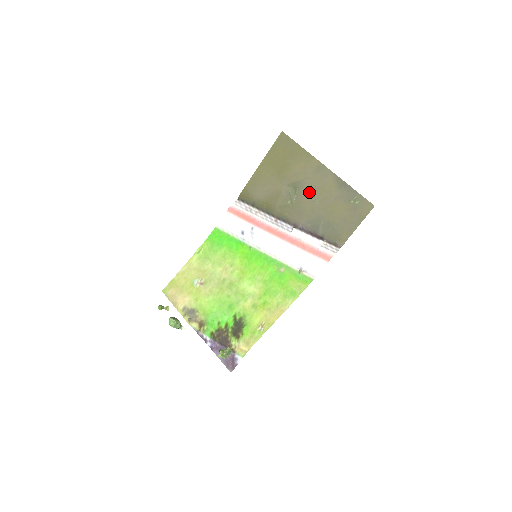
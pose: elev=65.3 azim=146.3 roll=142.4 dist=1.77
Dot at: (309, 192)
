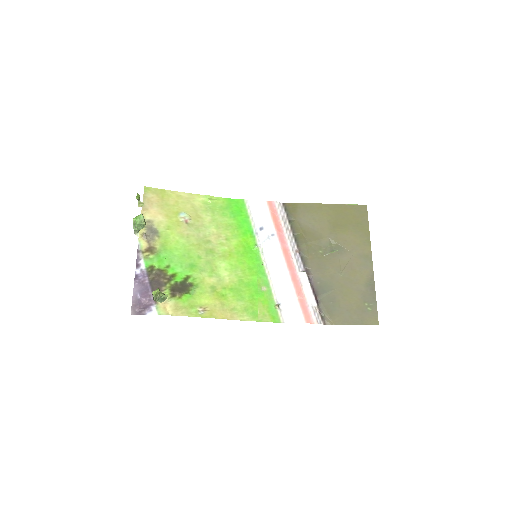
Dot at: (343, 263)
